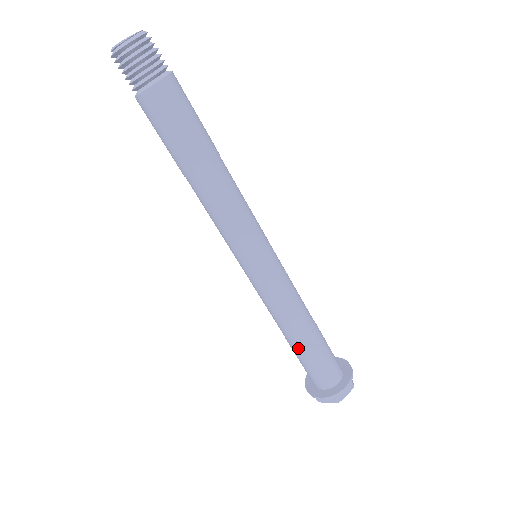
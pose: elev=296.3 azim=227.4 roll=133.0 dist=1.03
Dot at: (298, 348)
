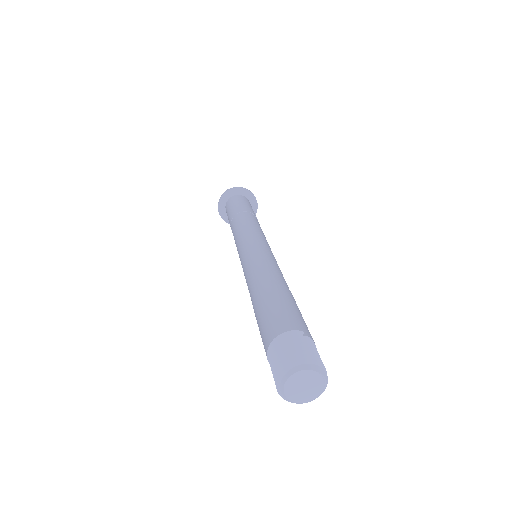
Dot at: occluded
